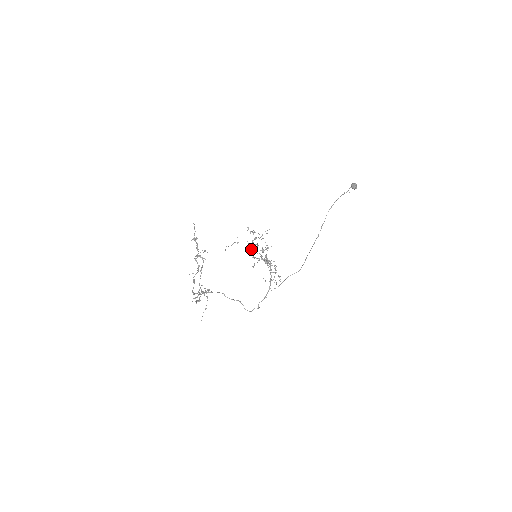
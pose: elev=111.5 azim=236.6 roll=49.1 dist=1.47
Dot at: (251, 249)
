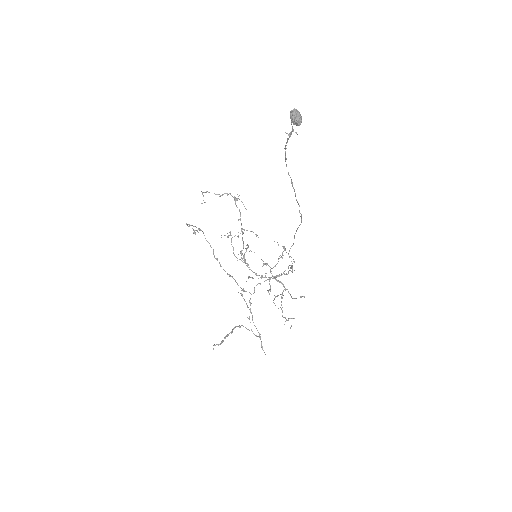
Dot at: occluded
